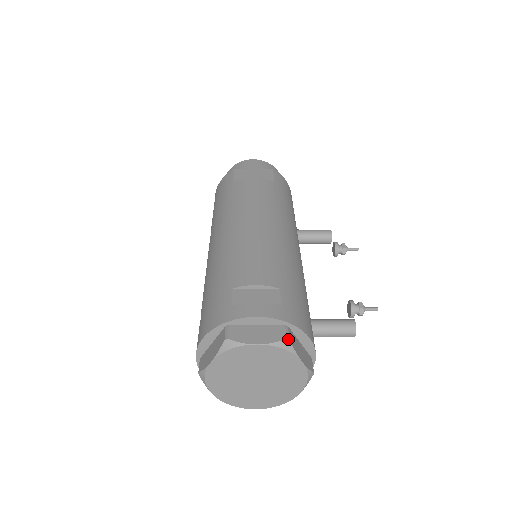
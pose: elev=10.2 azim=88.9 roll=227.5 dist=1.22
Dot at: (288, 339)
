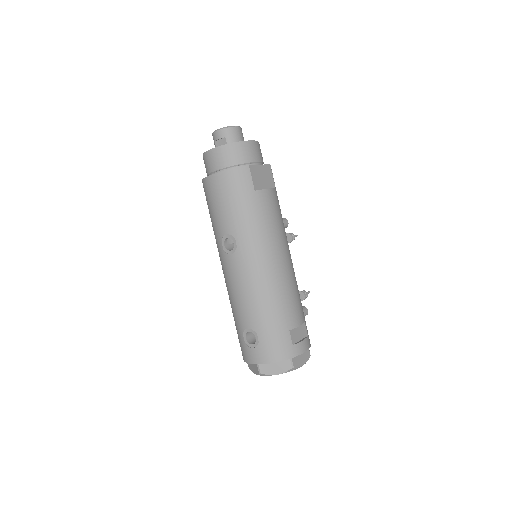
Dot at: occluded
